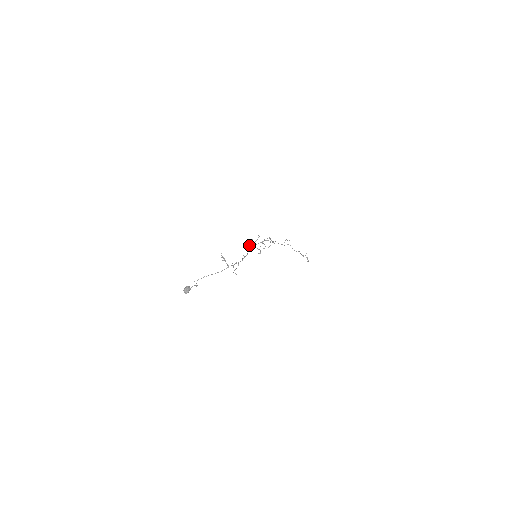
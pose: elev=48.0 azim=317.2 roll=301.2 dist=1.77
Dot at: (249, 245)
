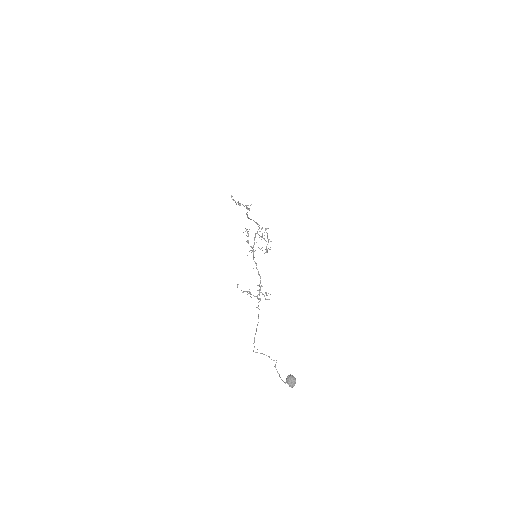
Dot at: occluded
